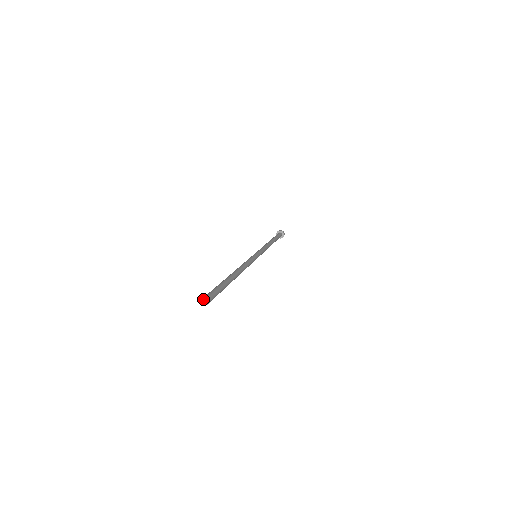
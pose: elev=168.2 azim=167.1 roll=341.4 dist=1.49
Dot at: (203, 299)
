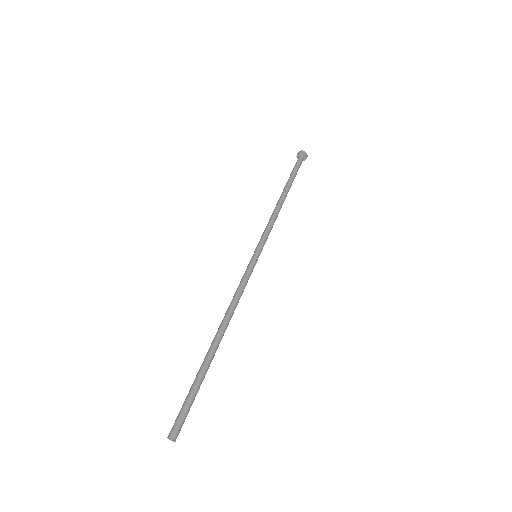
Dot at: (170, 438)
